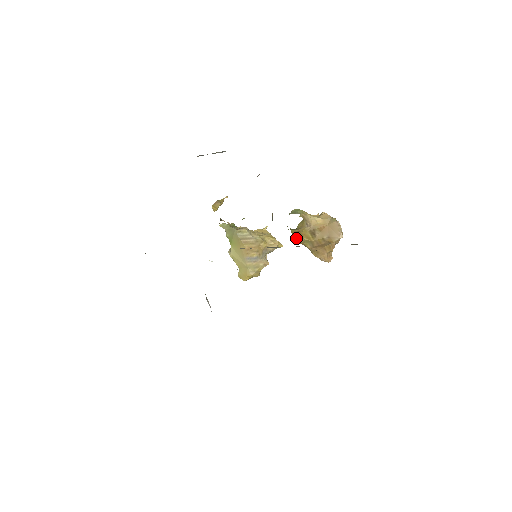
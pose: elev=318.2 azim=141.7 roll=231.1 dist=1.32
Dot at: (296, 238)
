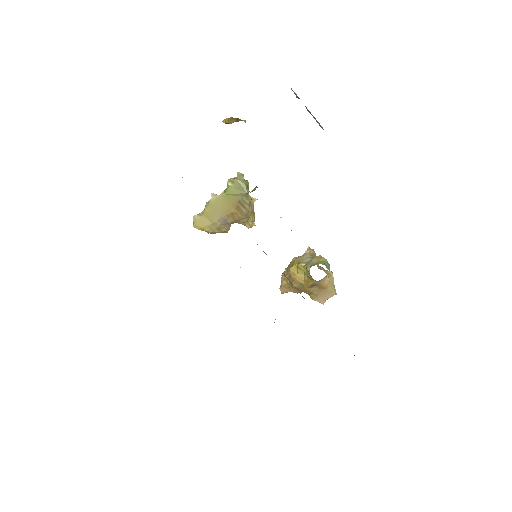
Dot at: (295, 270)
